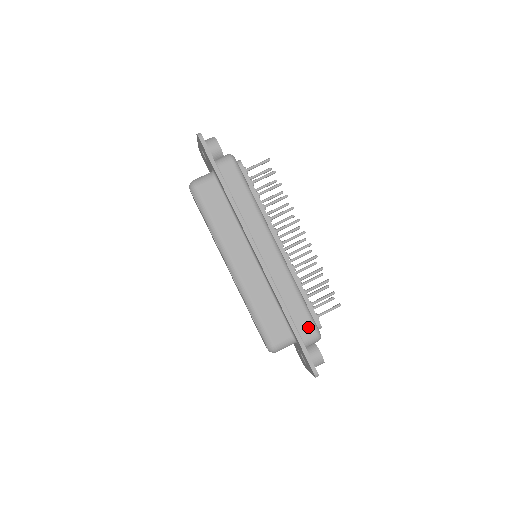
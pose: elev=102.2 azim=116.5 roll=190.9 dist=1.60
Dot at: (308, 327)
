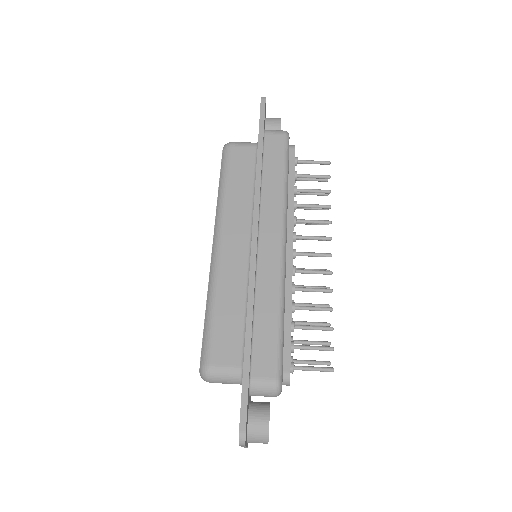
Dot at: (269, 363)
